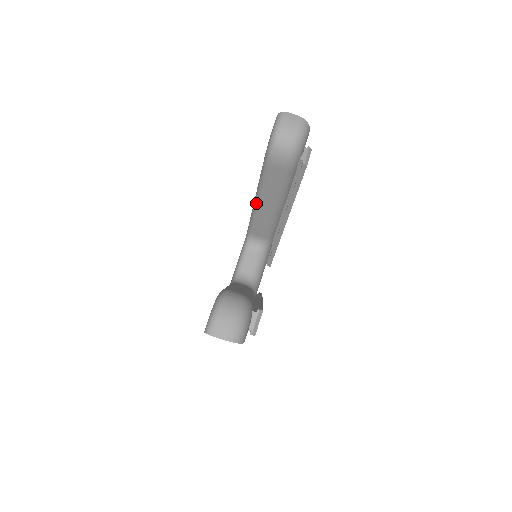
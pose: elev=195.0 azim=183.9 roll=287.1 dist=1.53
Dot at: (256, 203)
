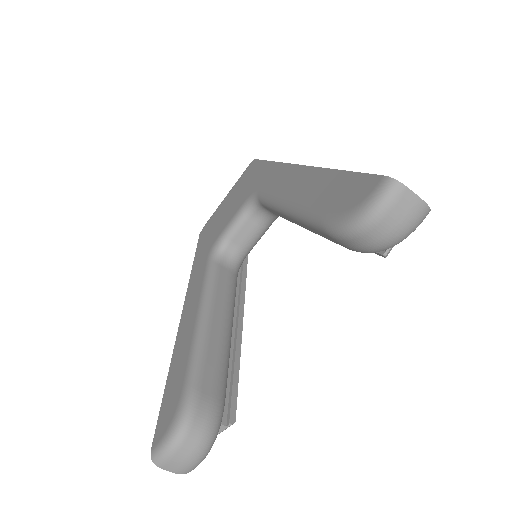
Dot at: (284, 212)
